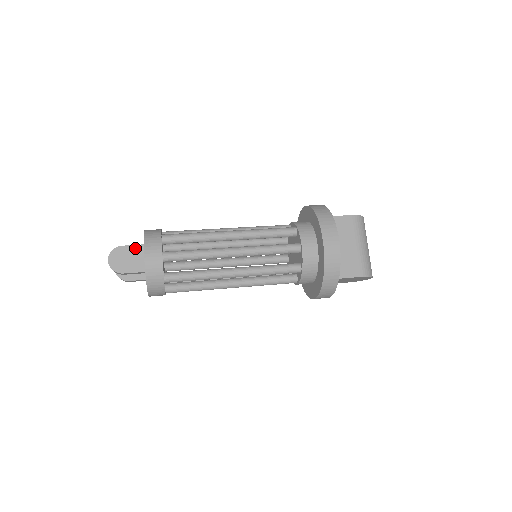
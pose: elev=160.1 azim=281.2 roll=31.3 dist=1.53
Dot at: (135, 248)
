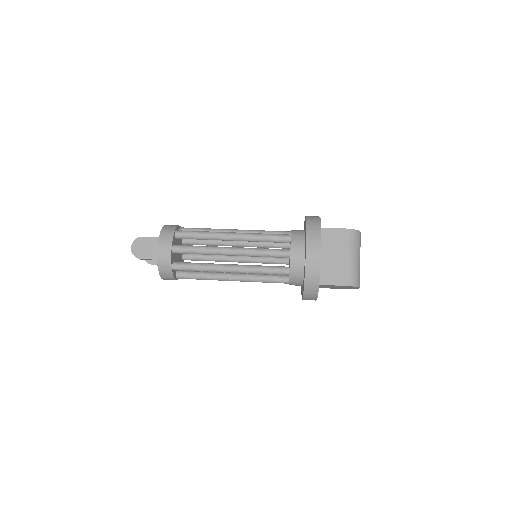
Dot at: (153, 239)
